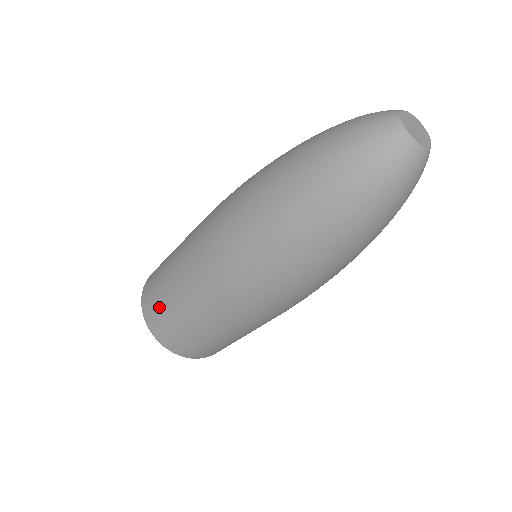
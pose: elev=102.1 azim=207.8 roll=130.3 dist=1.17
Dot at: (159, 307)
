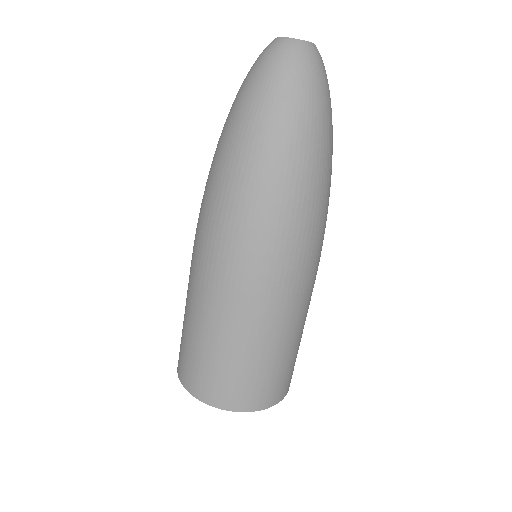
Dot at: (230, 377)
